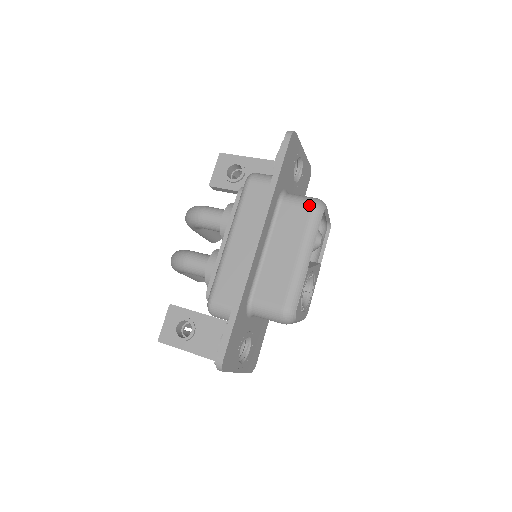
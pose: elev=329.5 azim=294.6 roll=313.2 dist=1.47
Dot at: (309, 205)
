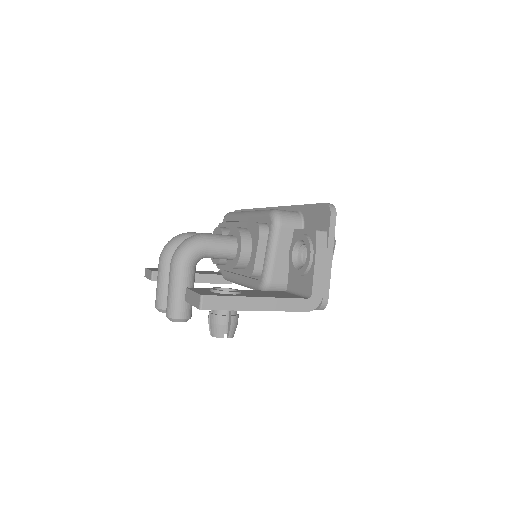
Dot at: occluded
